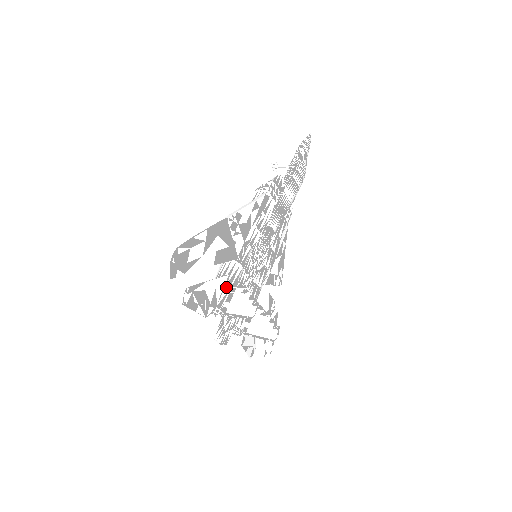
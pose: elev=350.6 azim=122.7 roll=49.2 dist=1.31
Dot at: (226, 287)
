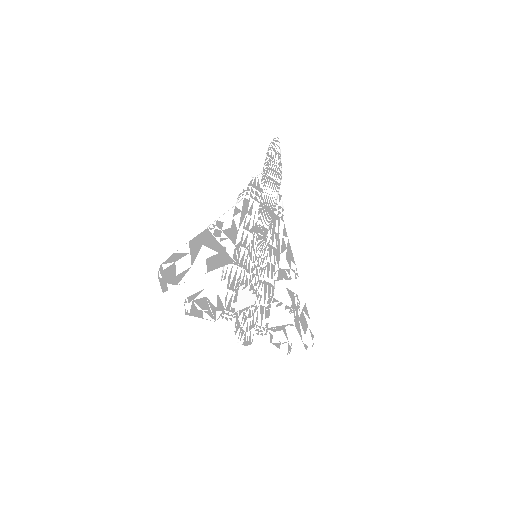
Dot at: (229, 290)
